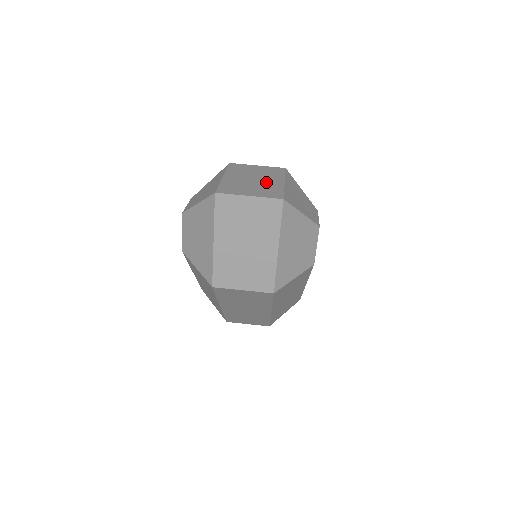
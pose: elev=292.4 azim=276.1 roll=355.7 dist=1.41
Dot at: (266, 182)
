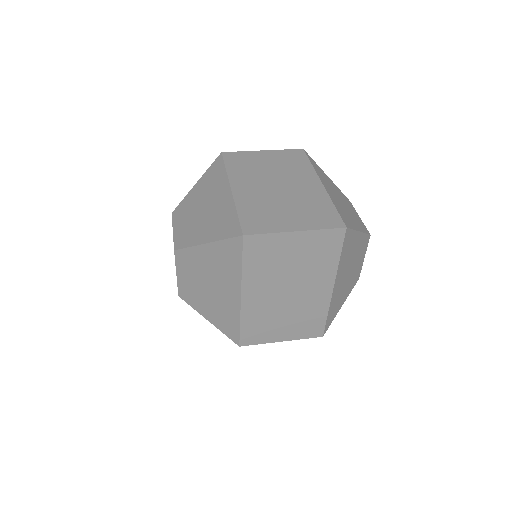
Dot at: (298, 190)
